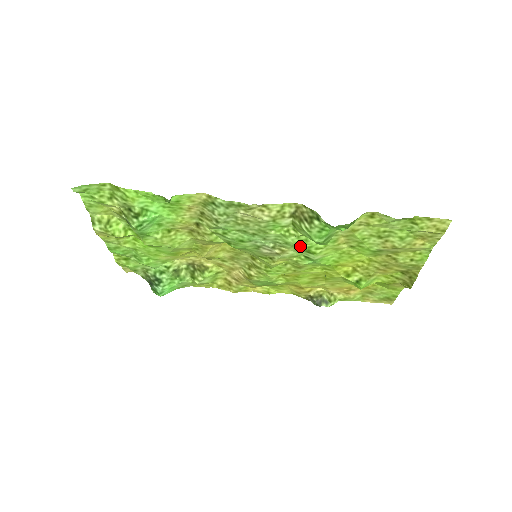
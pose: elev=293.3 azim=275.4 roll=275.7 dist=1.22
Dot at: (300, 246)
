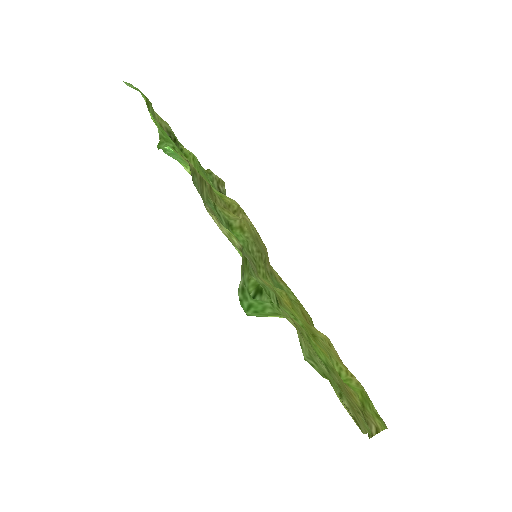
Dot at: (261, 285)
